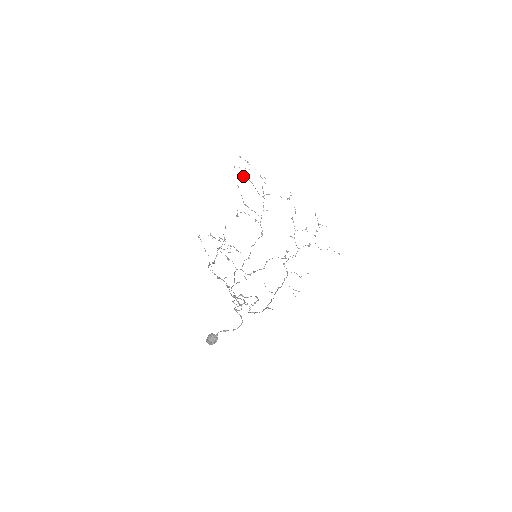
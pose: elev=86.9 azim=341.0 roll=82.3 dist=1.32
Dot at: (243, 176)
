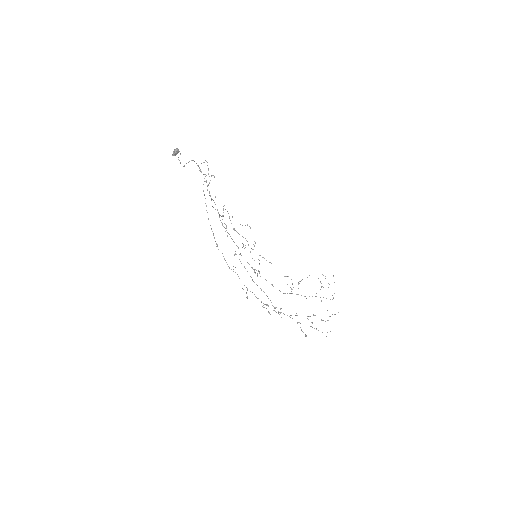
Dot at: occluded
